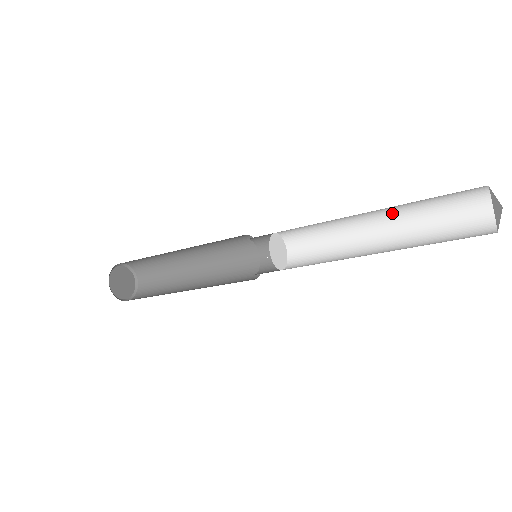
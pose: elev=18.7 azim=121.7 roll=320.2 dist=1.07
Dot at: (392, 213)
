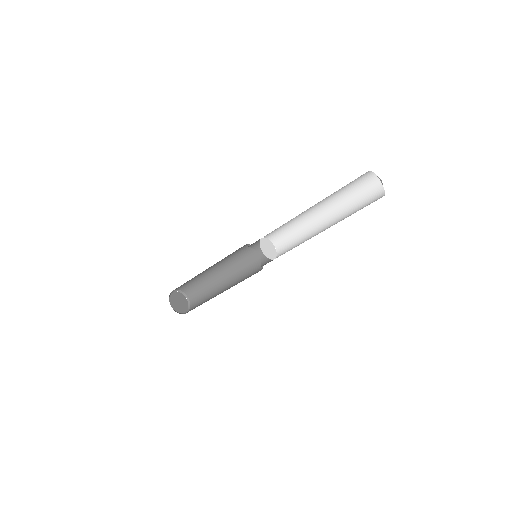
Dot at: (332, 210)
